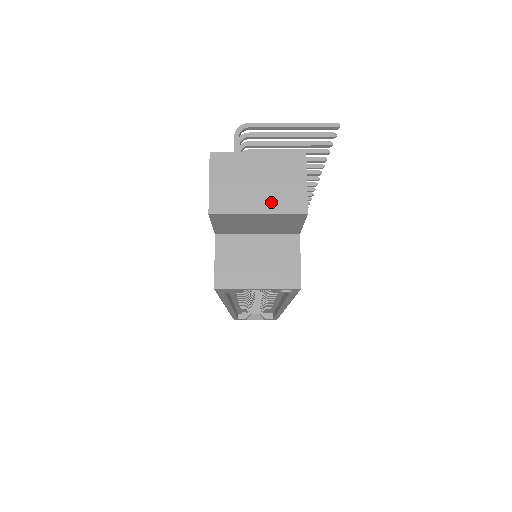
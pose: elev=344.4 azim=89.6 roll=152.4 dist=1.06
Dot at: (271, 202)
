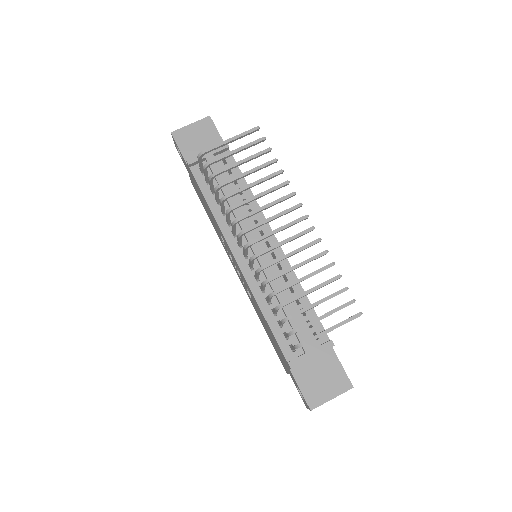
Dot at: occluded
